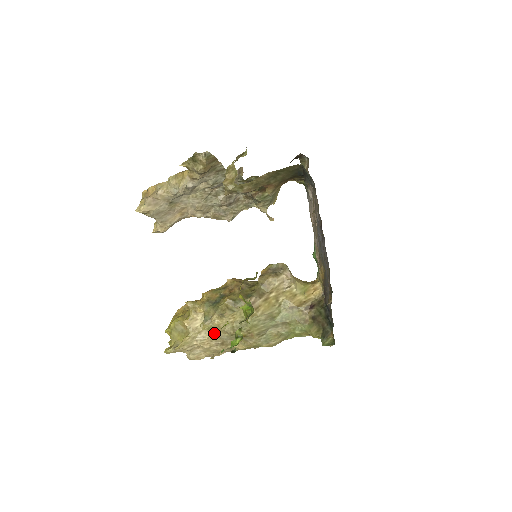
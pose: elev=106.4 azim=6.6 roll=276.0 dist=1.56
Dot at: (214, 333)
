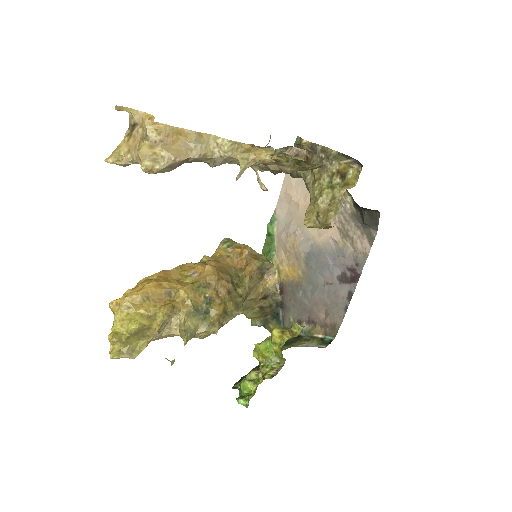
Dot at: (181, 336)
